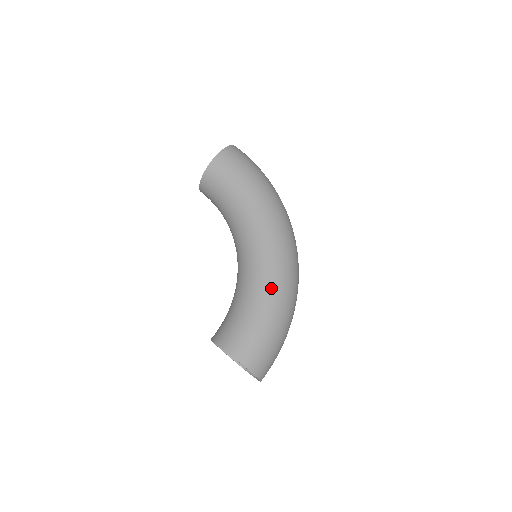
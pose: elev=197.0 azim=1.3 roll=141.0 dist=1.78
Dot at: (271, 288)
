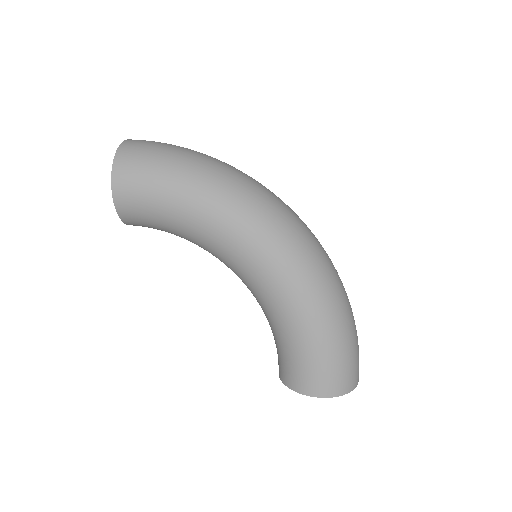
Dot at: (301, 305)
